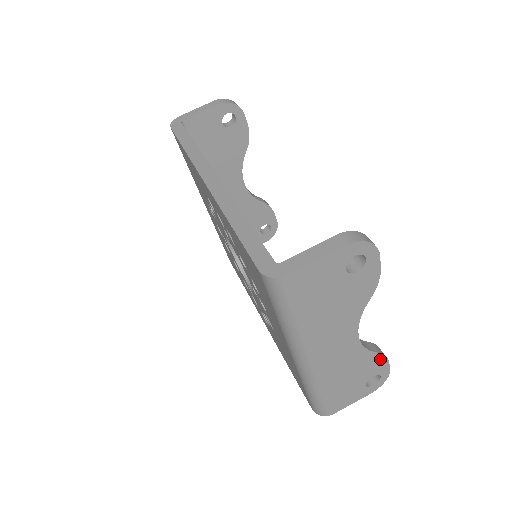
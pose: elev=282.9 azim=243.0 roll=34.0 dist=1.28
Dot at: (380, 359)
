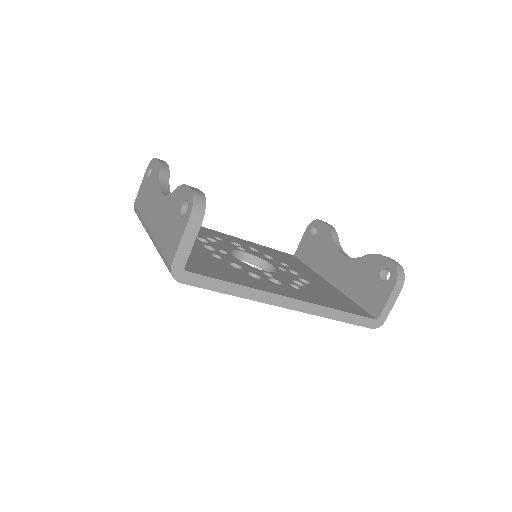
Dot at: occluded
